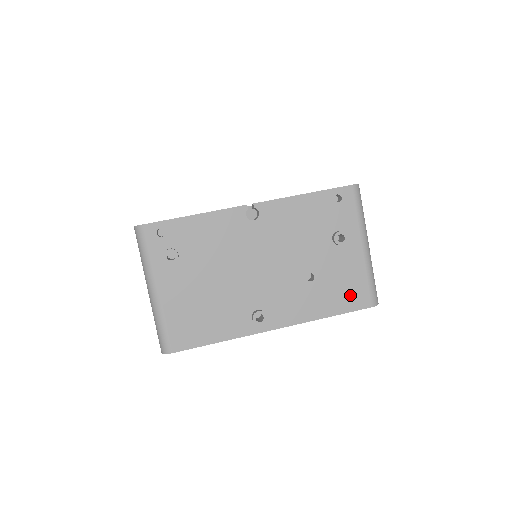
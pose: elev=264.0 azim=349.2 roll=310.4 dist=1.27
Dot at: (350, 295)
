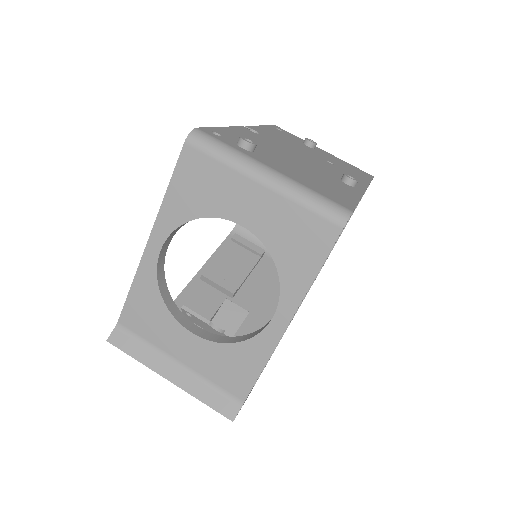
Dot at: (358, 171)
